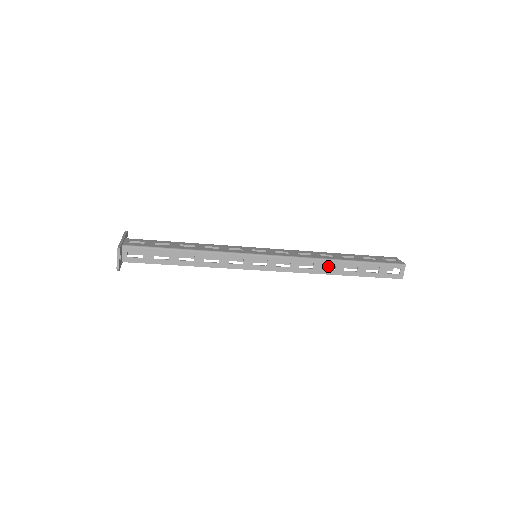
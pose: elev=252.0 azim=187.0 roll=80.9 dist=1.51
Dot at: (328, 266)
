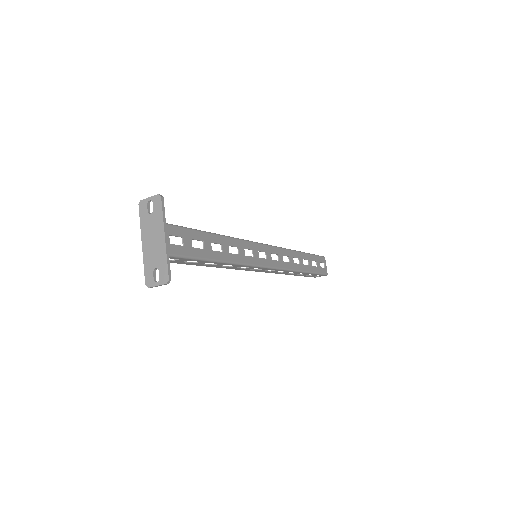
Dot at: occluded
